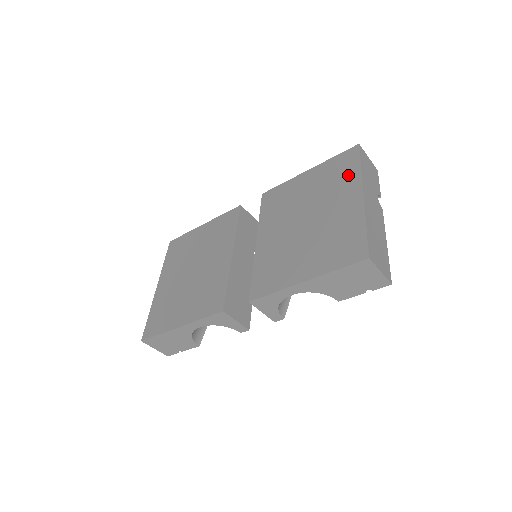
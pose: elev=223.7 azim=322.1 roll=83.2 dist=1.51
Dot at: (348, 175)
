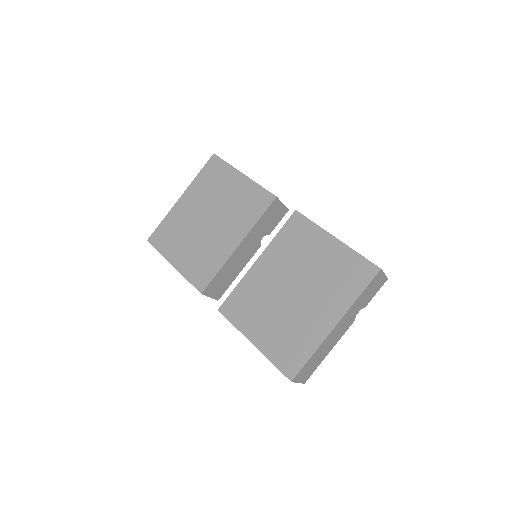
Dot at: (347, 291)
